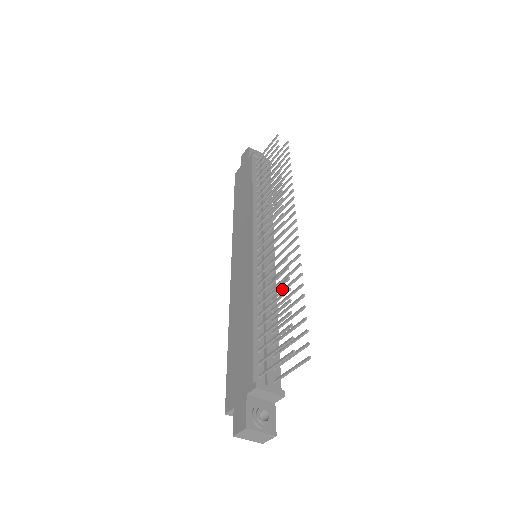
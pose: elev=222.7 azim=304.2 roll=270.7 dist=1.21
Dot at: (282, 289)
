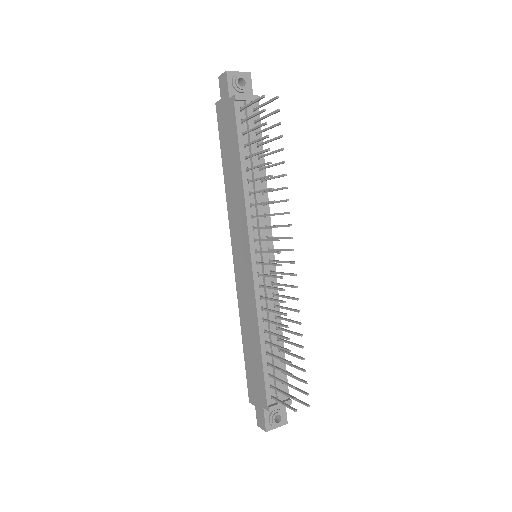
Dot at: (284, 319)
